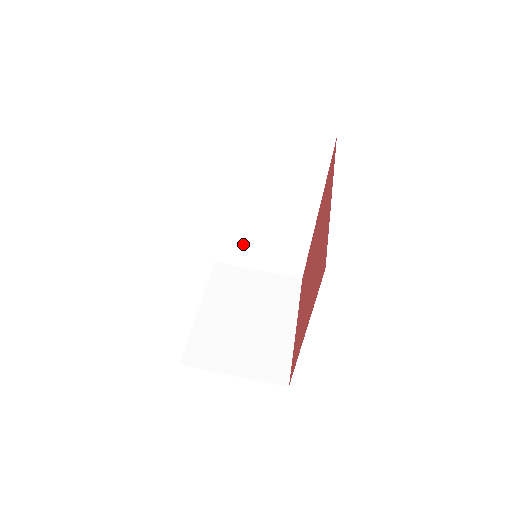
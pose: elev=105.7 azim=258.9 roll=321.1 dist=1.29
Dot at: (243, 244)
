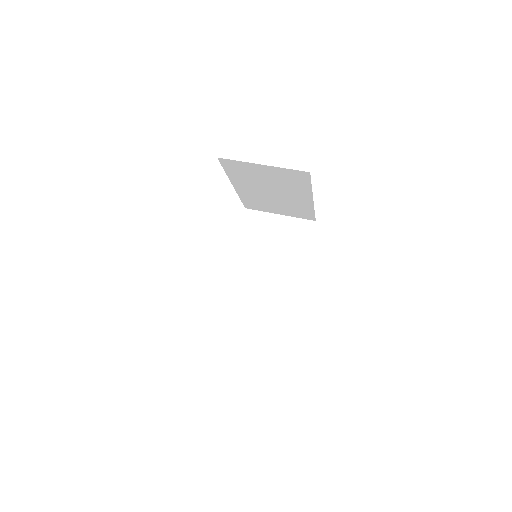
Dot at: (239, 307)
